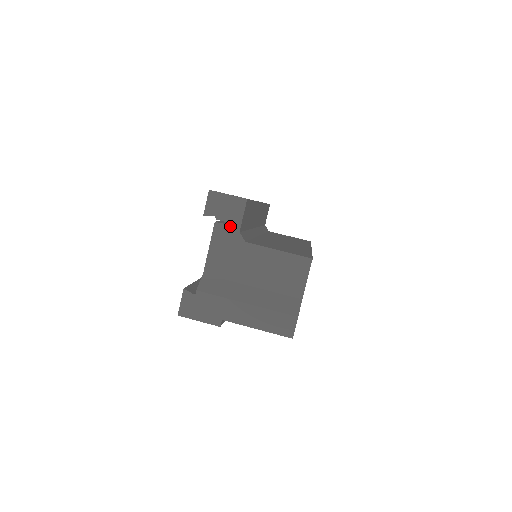
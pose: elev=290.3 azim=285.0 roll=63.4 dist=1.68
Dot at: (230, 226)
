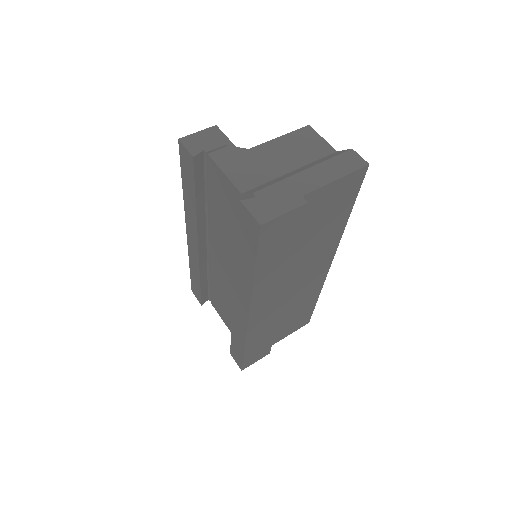
Dot at: (224, 148)
